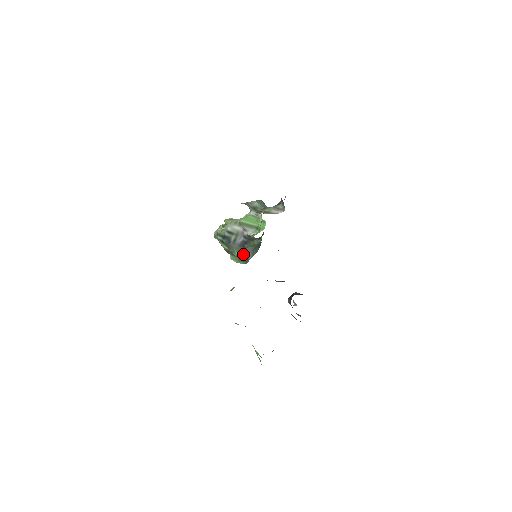
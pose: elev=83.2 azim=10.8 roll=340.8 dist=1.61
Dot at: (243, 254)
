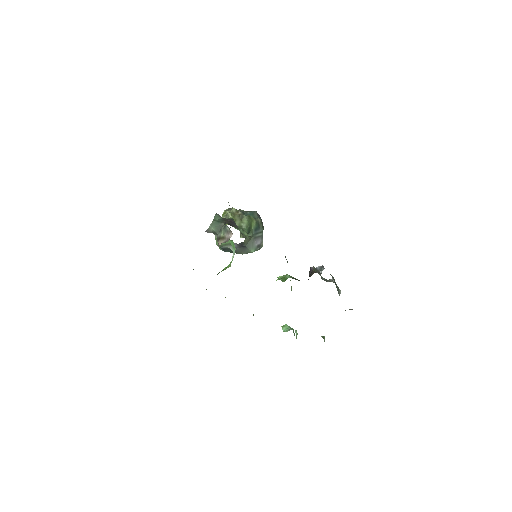
Dot at: (249, 250)
